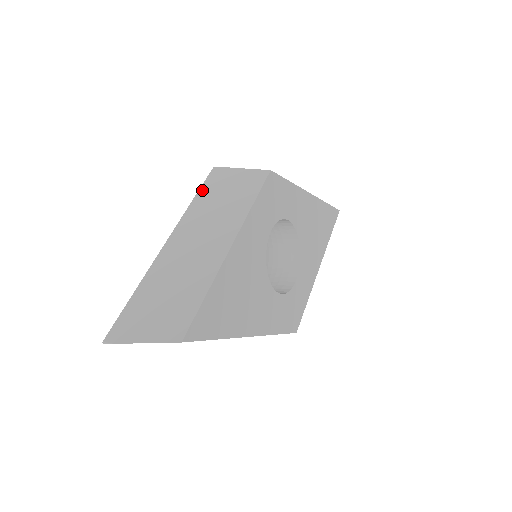
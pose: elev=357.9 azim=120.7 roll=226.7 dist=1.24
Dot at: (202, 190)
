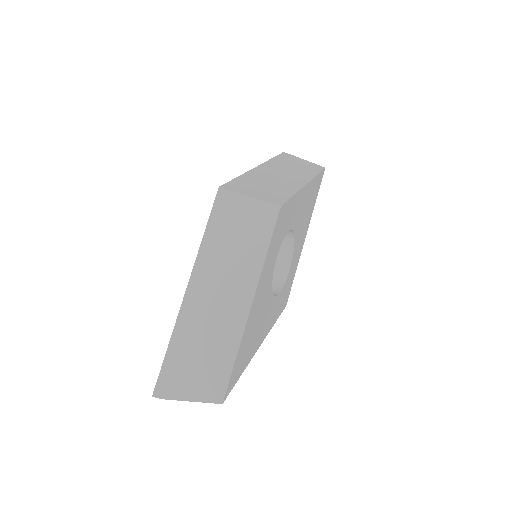
Dot at: (211, 222)
